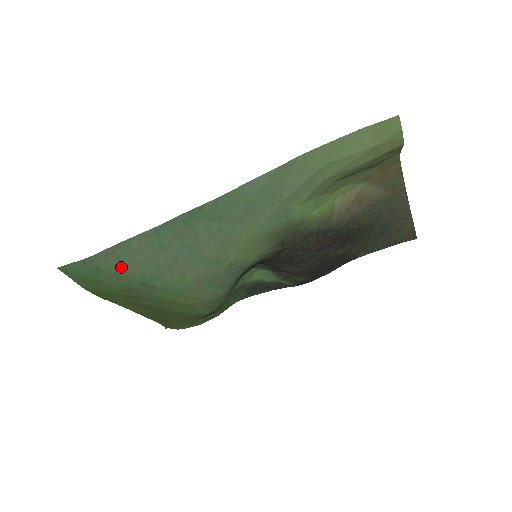
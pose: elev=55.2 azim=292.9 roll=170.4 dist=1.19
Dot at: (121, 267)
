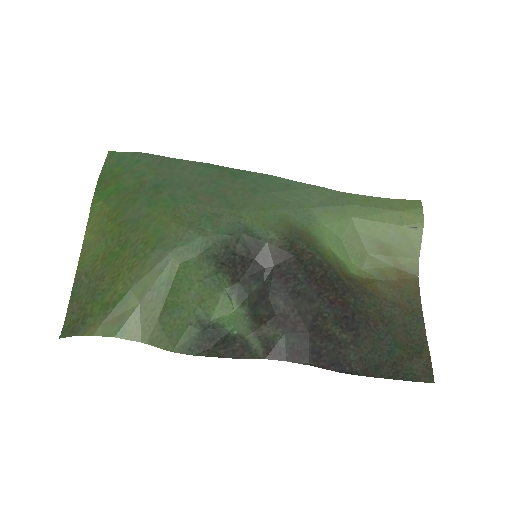
Dot at: (155, 169)
